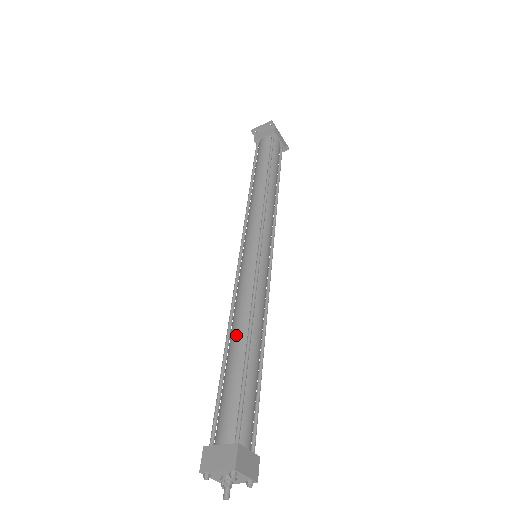
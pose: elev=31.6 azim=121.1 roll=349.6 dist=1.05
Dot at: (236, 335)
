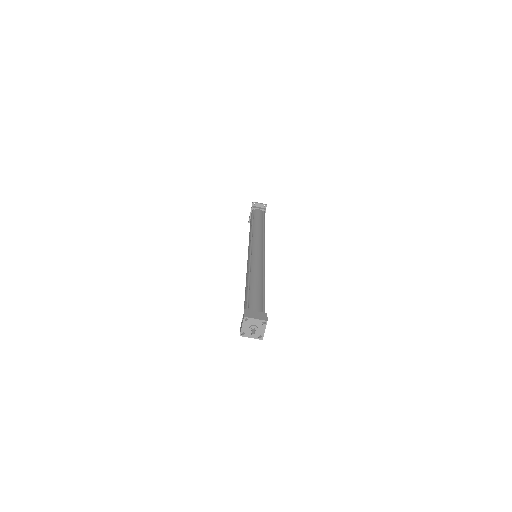
Dot at: (256, 278)
